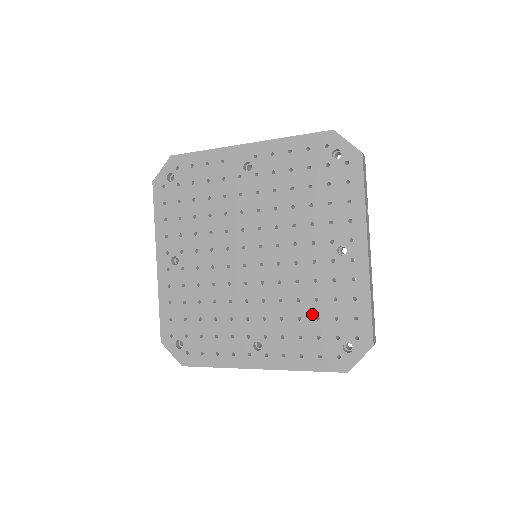
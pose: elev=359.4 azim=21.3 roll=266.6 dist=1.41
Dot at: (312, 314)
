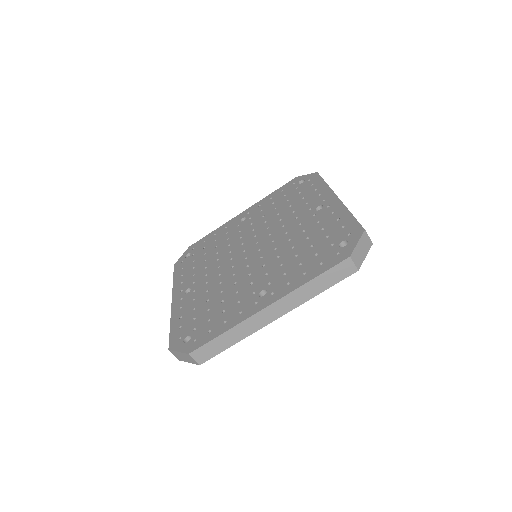
Dot at: (306, 247)
